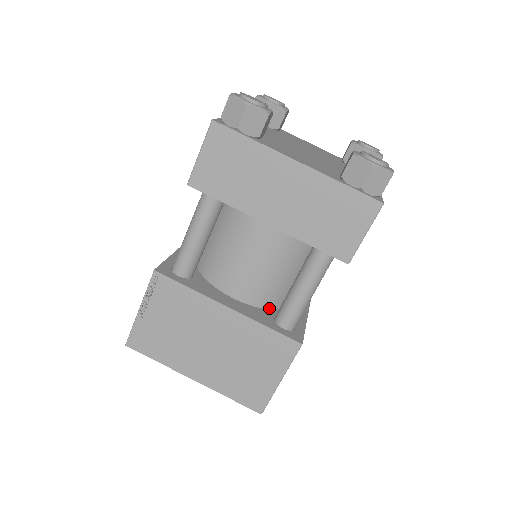
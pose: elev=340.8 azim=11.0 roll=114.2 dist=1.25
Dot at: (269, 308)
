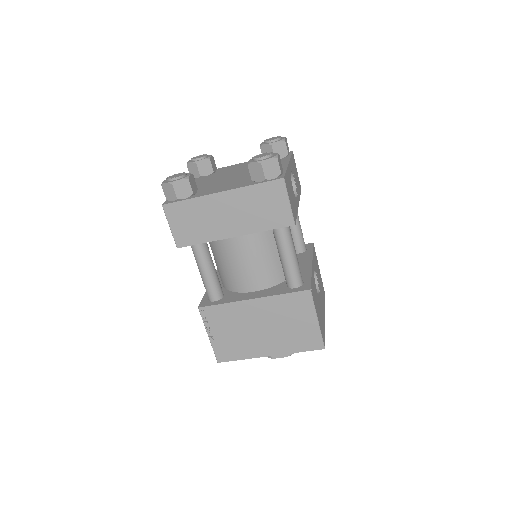
Dot at: (281, 282)
